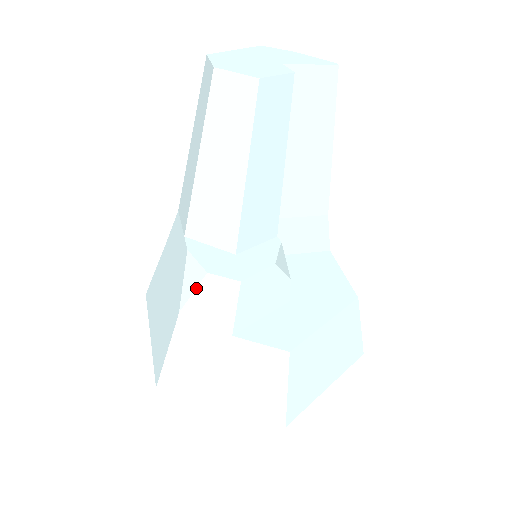
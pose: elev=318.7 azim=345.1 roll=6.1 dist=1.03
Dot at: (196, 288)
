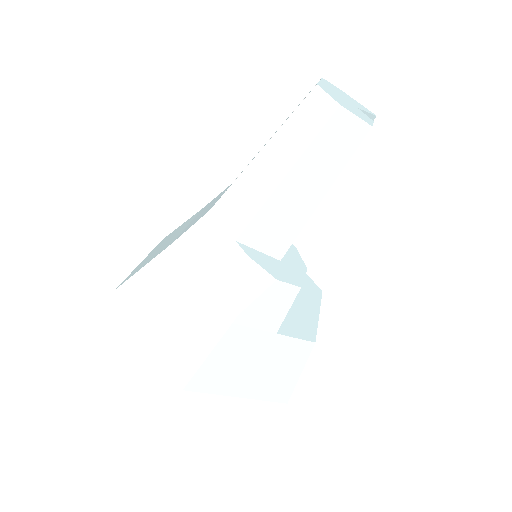
Dot at: (262, 293)
